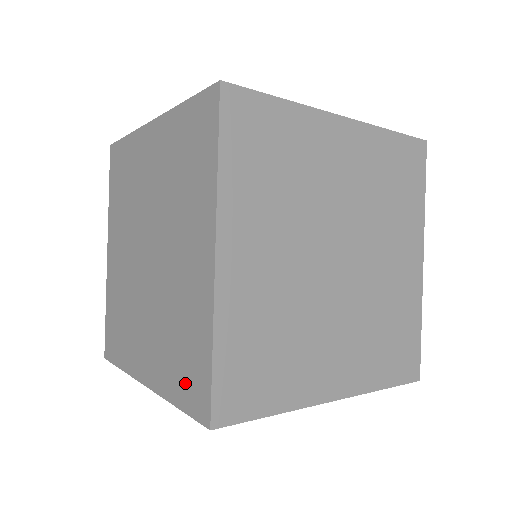
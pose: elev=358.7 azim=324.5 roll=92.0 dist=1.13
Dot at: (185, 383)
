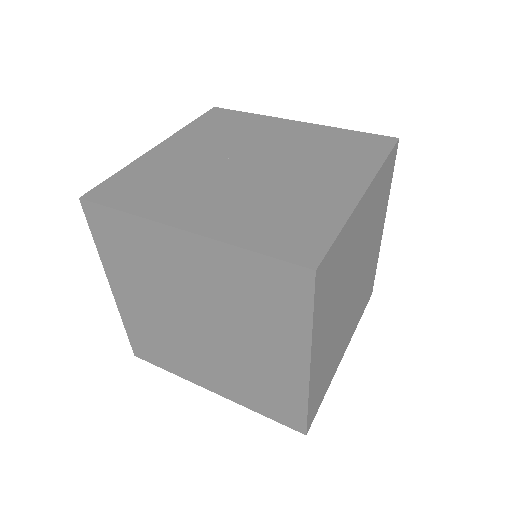
Dot at: (273, 410)
